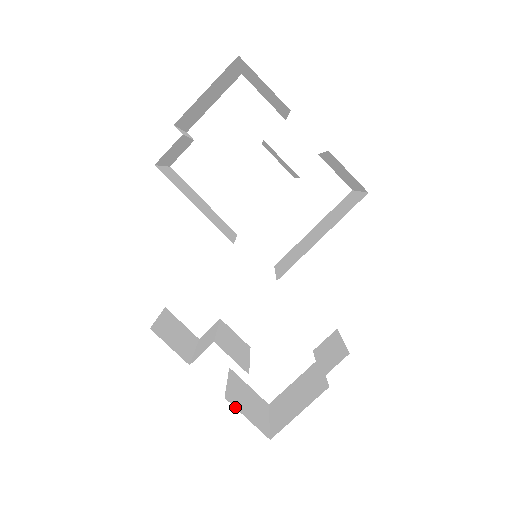
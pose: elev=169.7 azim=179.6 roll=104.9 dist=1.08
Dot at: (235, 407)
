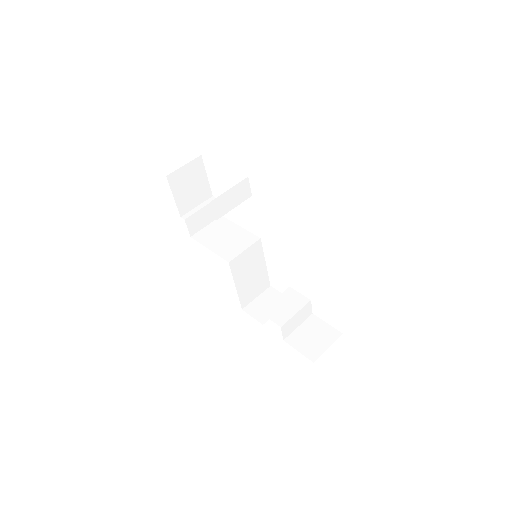
Dot at: (290, 345)
